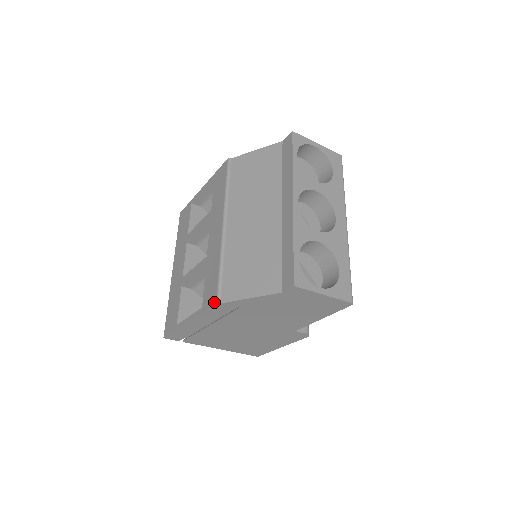
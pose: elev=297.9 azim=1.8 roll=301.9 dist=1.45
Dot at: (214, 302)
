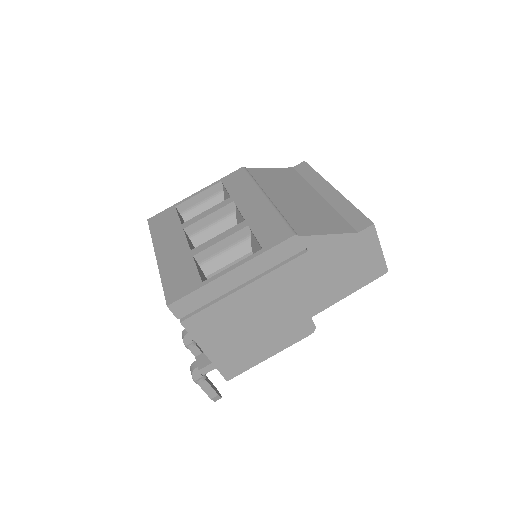
Dot at: (289, 235)
